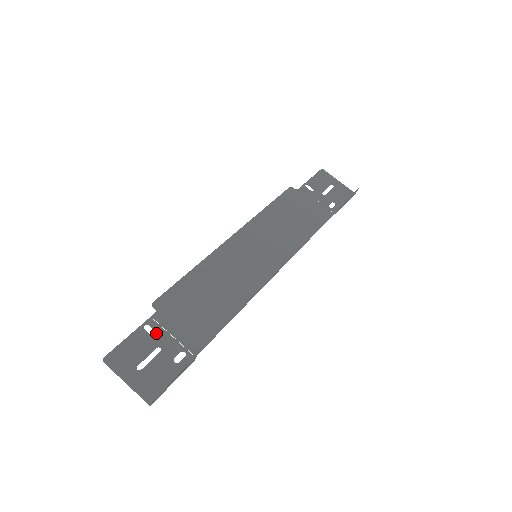
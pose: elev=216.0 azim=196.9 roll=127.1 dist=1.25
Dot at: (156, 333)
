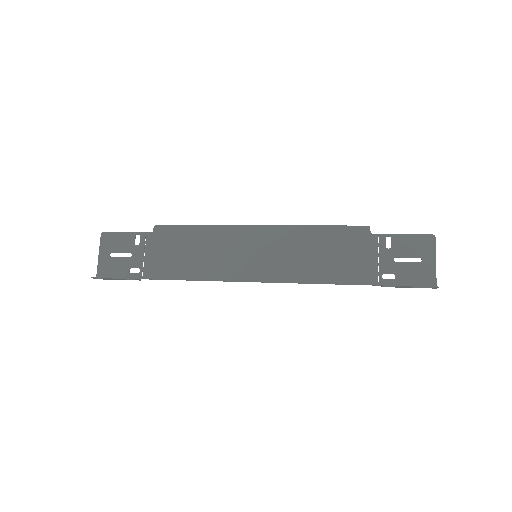
Dot at: (138, 245)
